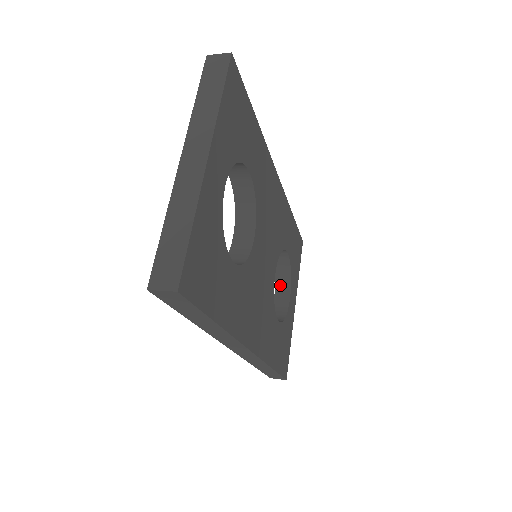
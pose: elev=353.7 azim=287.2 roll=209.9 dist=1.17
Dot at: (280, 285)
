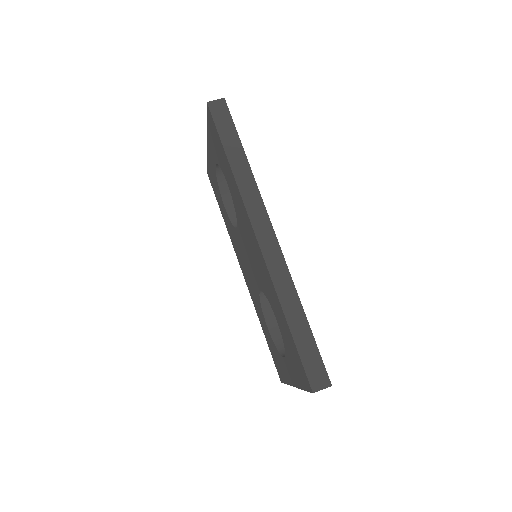
Dot at: occluded
